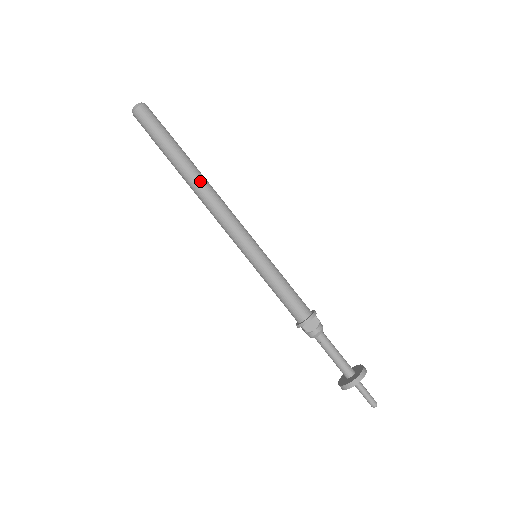
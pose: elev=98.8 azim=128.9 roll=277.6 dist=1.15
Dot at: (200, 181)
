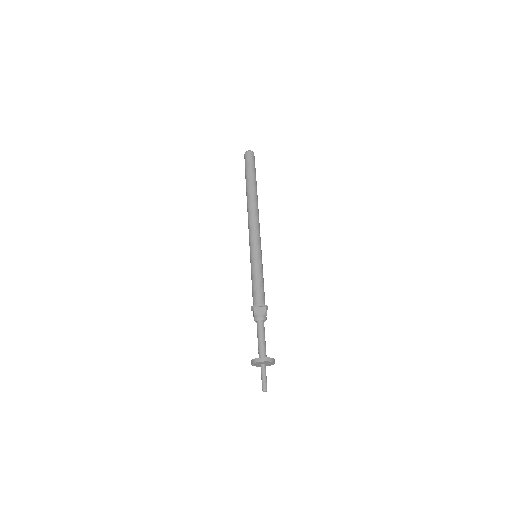
Dot at: (254, 200)
